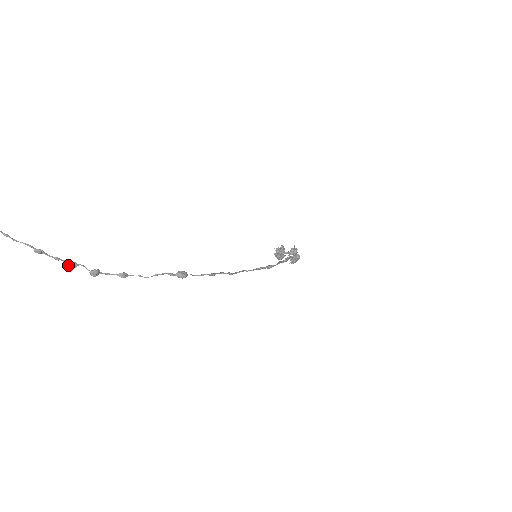
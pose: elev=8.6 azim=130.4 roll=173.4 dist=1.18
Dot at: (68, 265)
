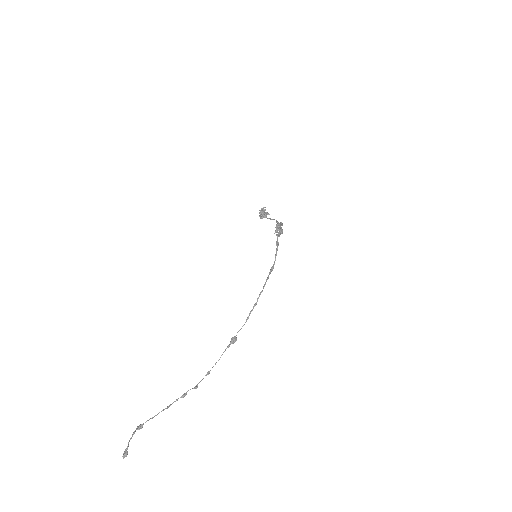
Dot at: (183, 397)
